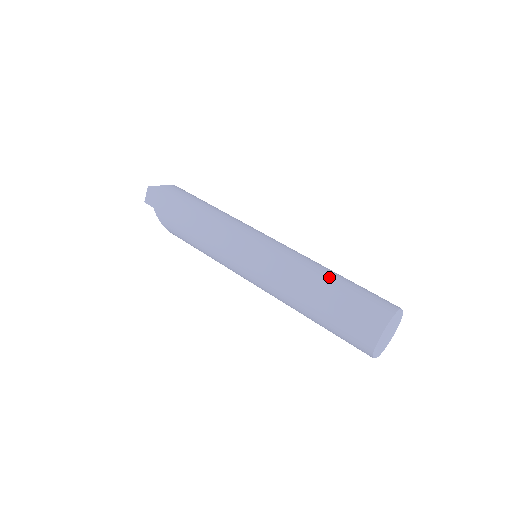
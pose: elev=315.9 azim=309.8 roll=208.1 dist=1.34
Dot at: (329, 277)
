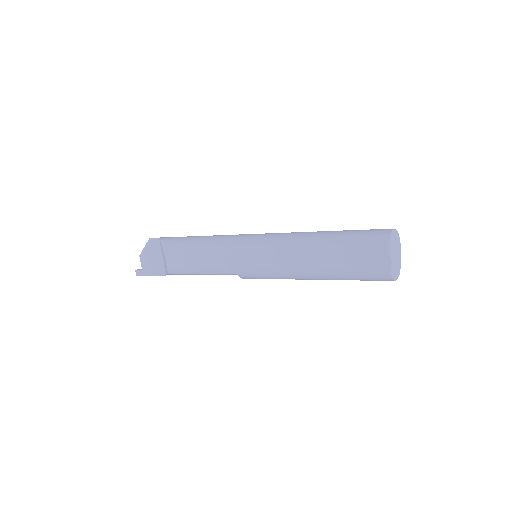
Dot at: occluded
